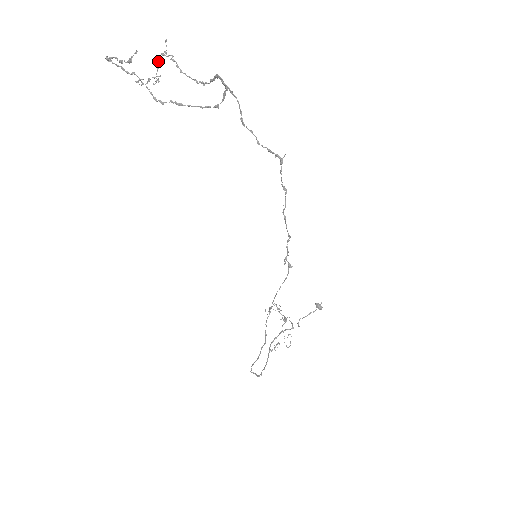
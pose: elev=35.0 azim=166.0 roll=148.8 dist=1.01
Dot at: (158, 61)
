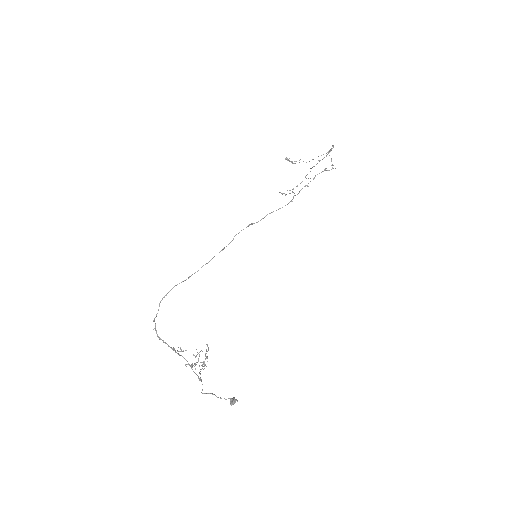
Dot at: occluded
